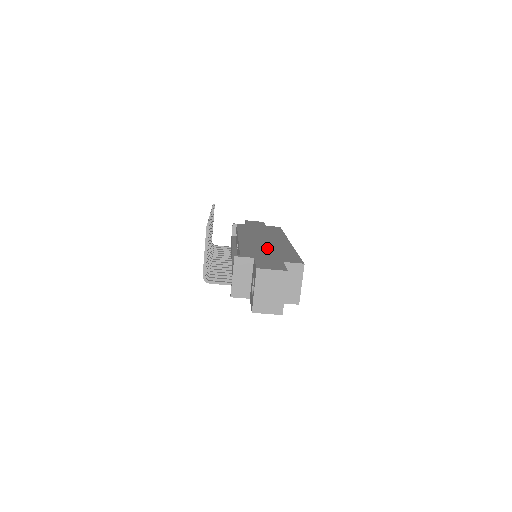
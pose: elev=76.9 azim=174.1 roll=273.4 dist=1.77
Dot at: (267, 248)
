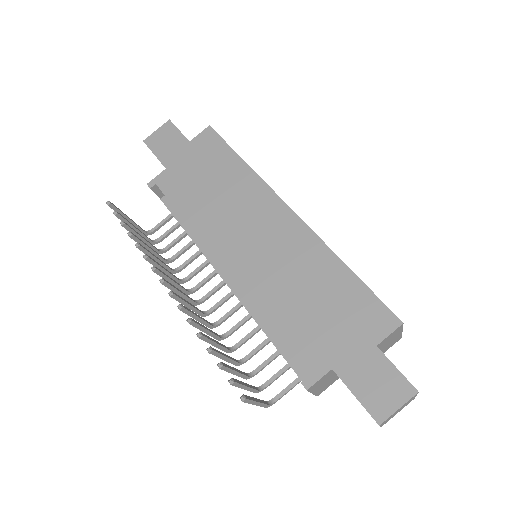
Dot at: (301, 290)
